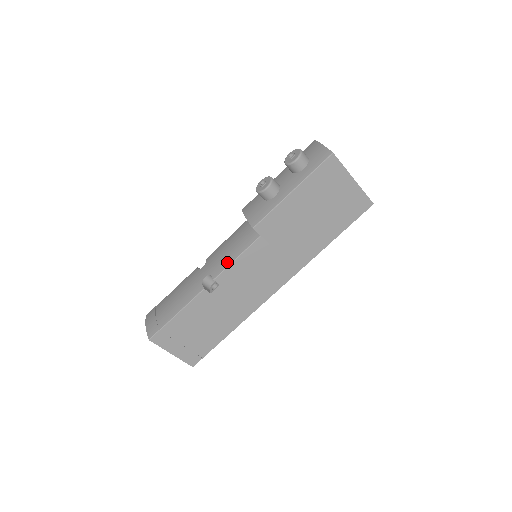
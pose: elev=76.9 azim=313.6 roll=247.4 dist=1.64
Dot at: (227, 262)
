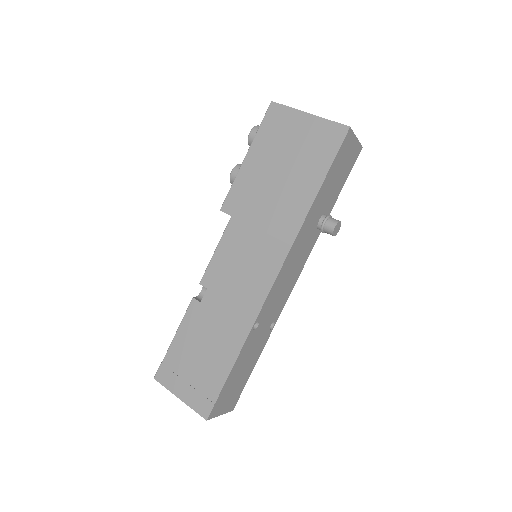
Dot at: occluded
